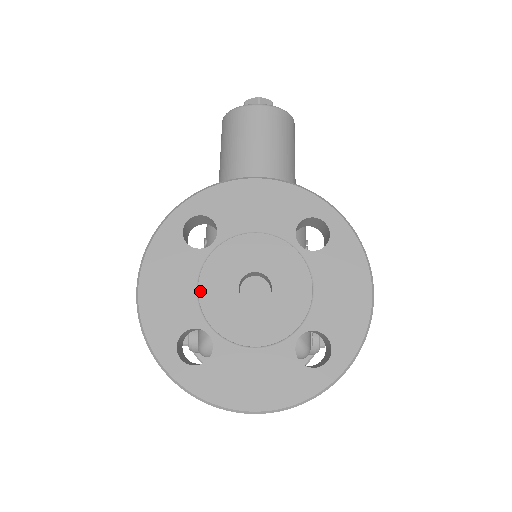
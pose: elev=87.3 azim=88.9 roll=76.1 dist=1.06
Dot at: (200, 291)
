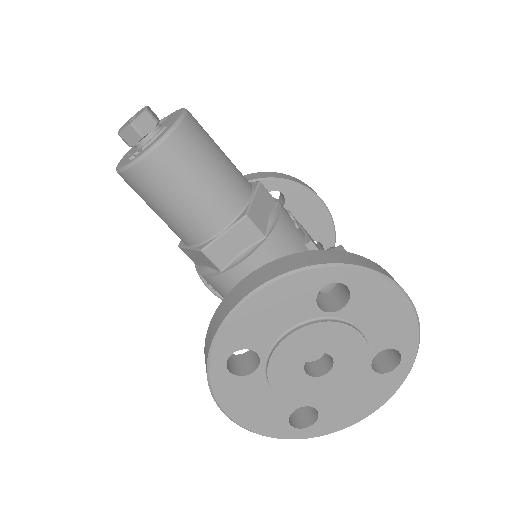
Dot at: (281, 395)
